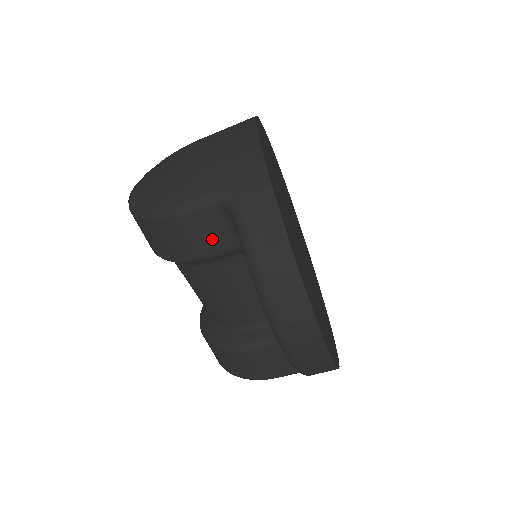
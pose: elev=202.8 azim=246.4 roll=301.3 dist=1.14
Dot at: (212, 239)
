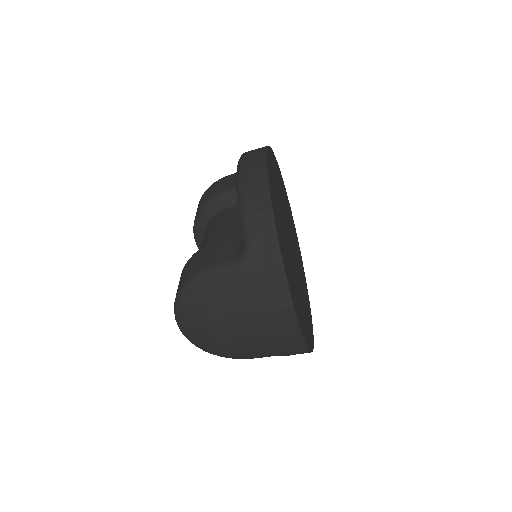
Dot at: occluded
